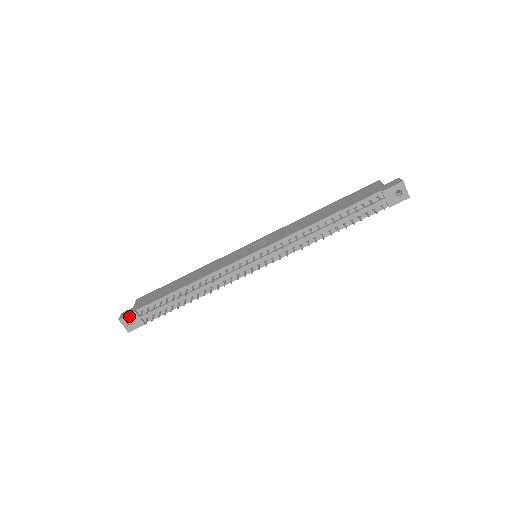
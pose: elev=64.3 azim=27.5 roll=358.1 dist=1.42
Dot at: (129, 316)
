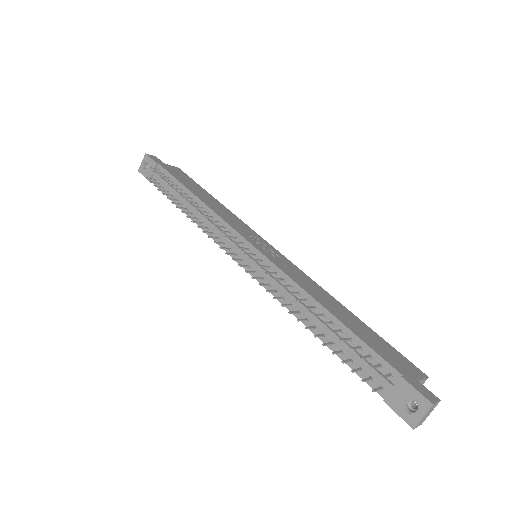
Dot at: (151, 160)
